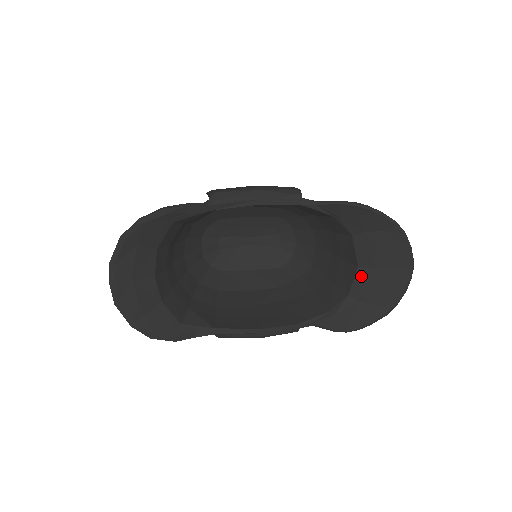
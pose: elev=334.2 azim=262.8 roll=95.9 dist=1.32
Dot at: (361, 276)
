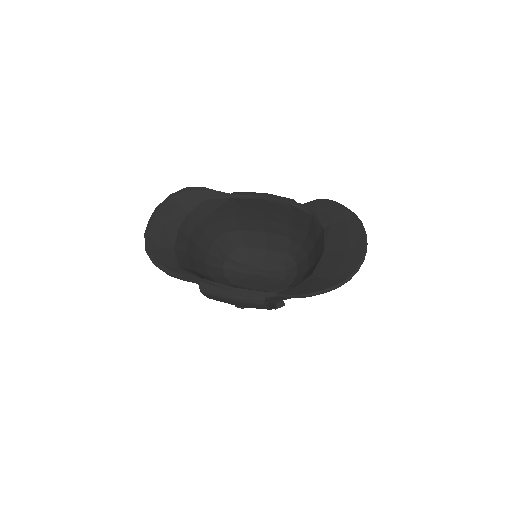
Dot at: (325, 258)
